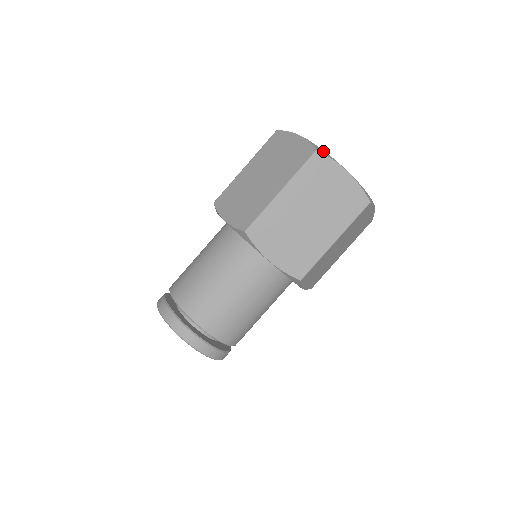
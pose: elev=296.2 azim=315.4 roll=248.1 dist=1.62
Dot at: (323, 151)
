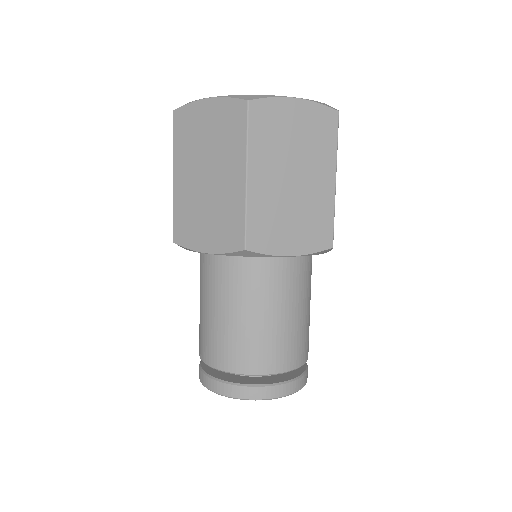
Dot at: (253, 96)
